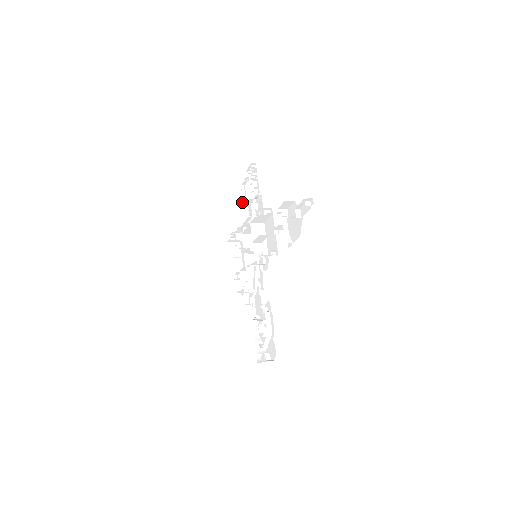
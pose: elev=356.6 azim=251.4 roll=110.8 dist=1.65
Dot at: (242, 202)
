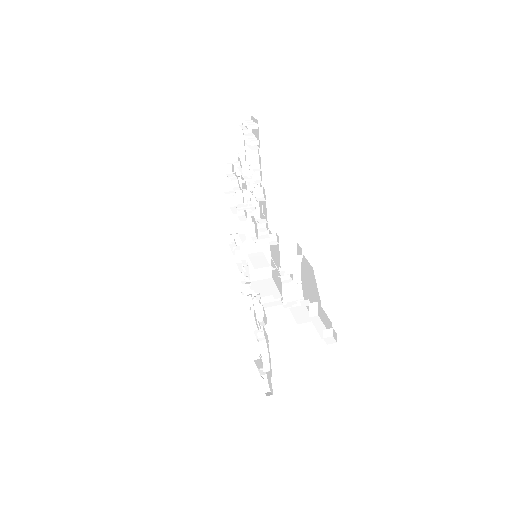
Dot at: (238, 153)
